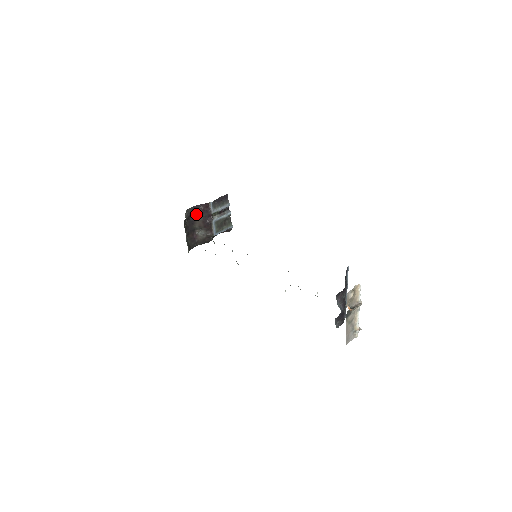
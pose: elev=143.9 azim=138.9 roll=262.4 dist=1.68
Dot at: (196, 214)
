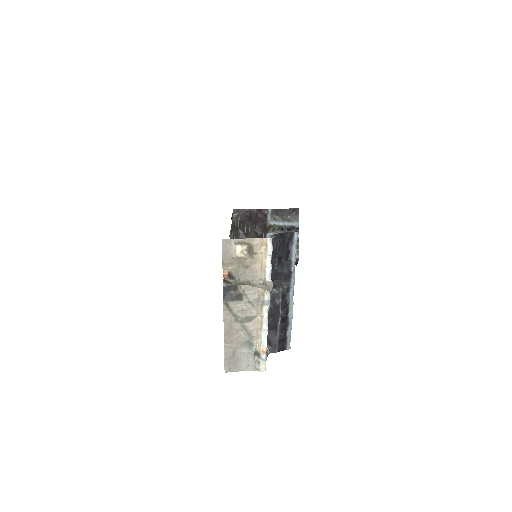
Dot at: (250, 221)
